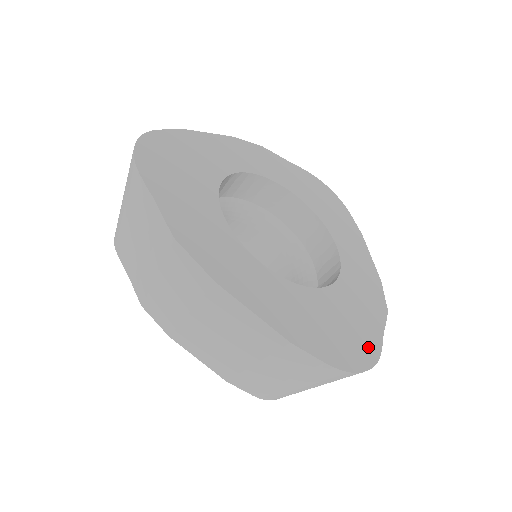
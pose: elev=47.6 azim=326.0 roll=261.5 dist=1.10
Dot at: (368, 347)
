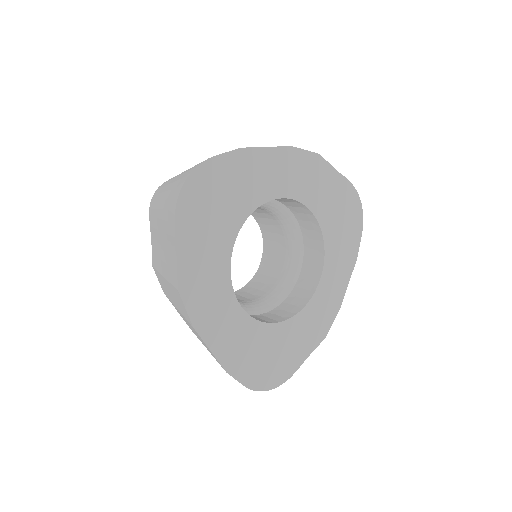
Dot at: (286, 371)
